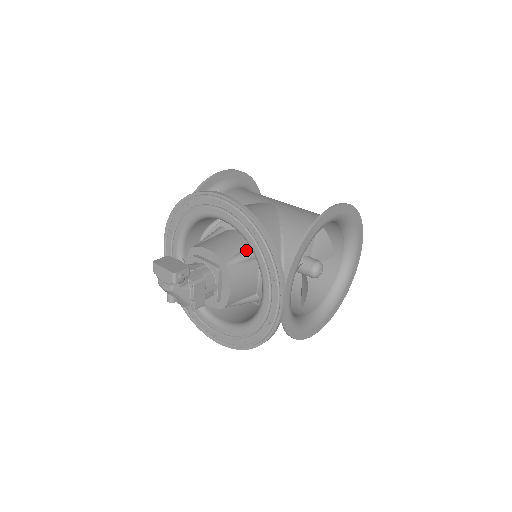
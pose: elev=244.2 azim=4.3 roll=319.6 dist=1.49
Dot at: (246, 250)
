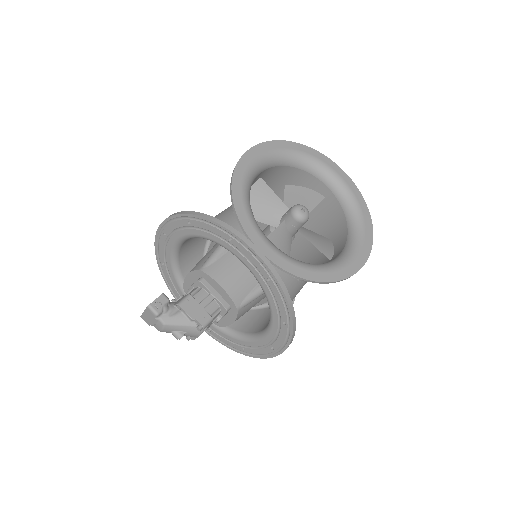
Dot at: occluded
